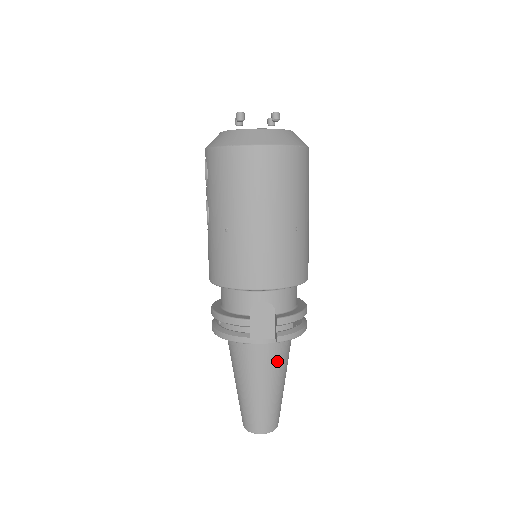
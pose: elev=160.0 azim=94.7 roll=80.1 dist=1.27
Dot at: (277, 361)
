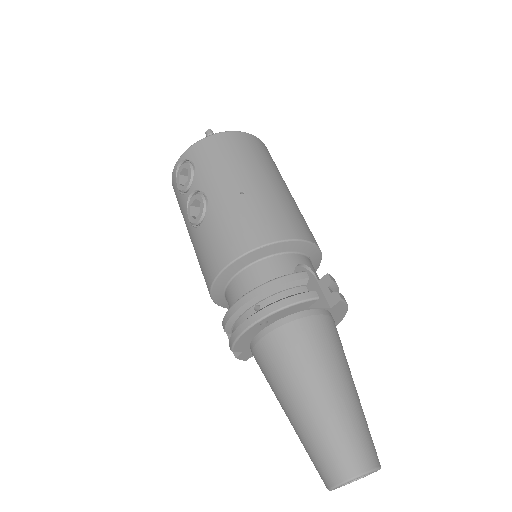
Dot at: (341, 345)
